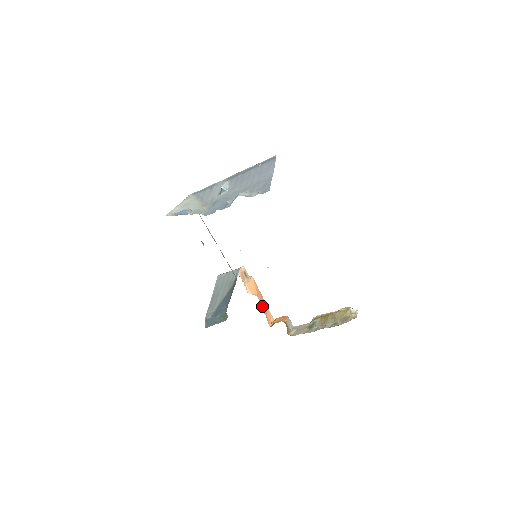
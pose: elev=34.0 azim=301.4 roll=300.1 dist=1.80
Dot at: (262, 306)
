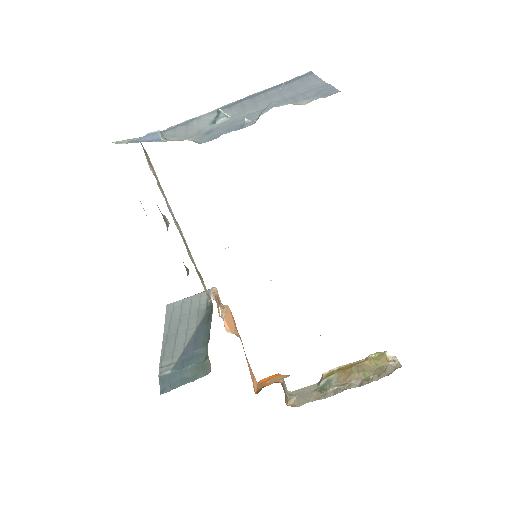
Dot at: occluded
